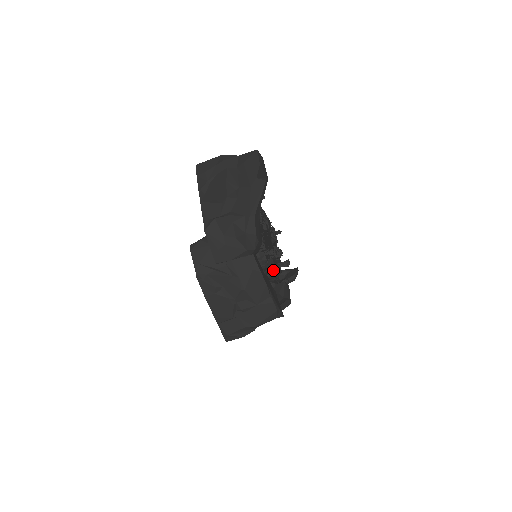
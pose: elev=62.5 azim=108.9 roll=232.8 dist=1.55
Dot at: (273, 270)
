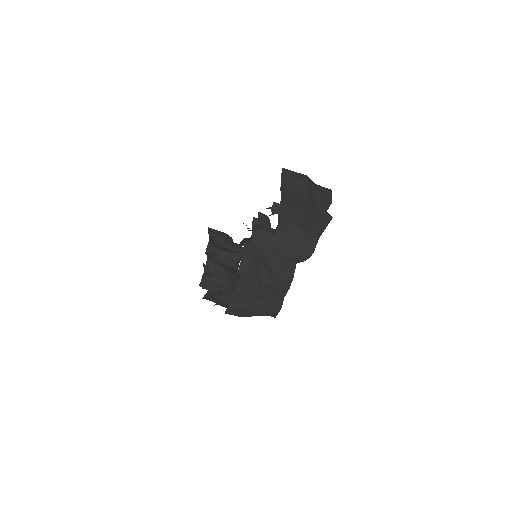
Dot at: occluded
